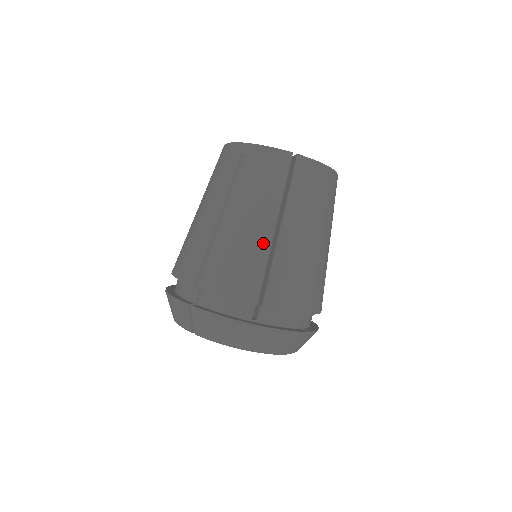
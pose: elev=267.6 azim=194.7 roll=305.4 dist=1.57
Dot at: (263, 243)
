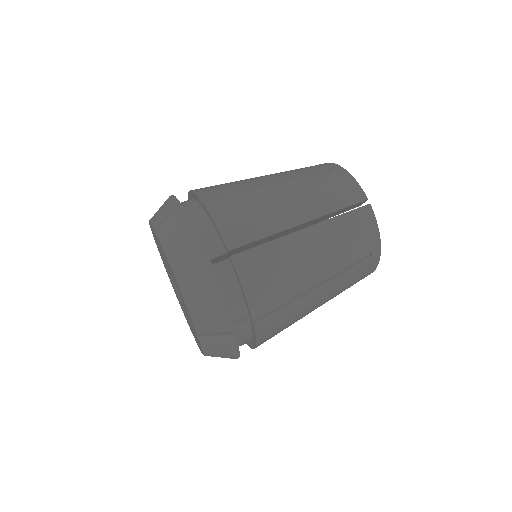
Dot at: (283, 221)
